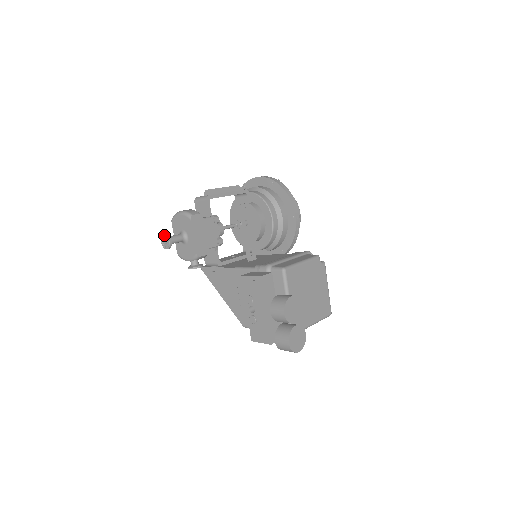
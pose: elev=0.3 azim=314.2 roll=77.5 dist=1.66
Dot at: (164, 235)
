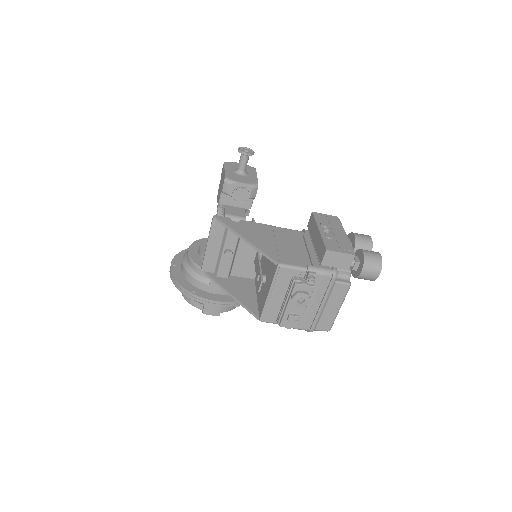
Dot at: (245, 148)
